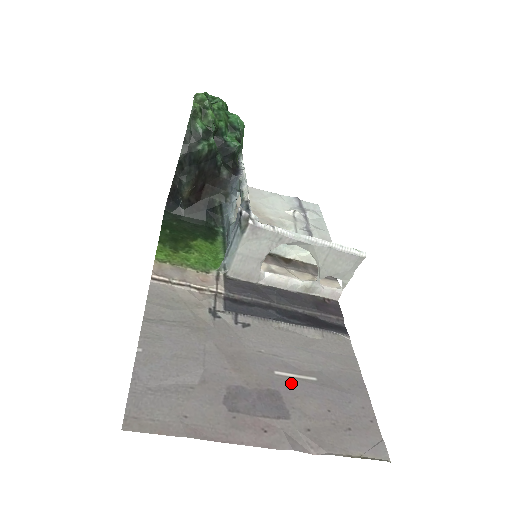
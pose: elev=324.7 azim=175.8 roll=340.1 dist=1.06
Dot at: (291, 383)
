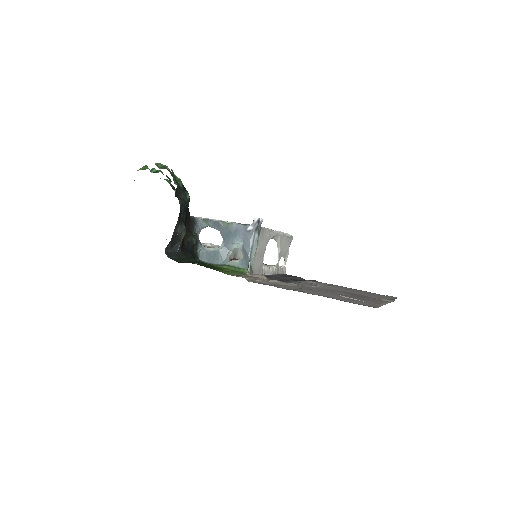
Dot at: occluded
